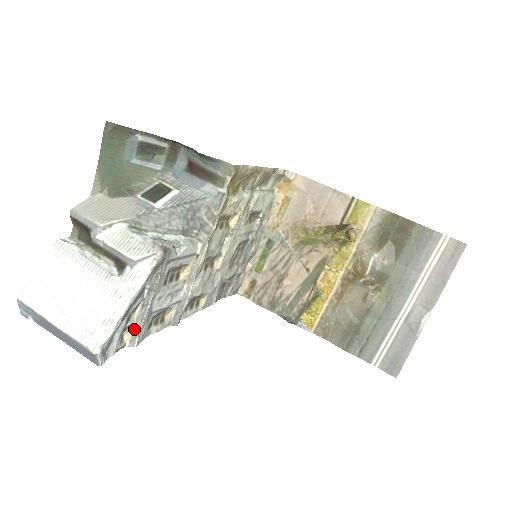
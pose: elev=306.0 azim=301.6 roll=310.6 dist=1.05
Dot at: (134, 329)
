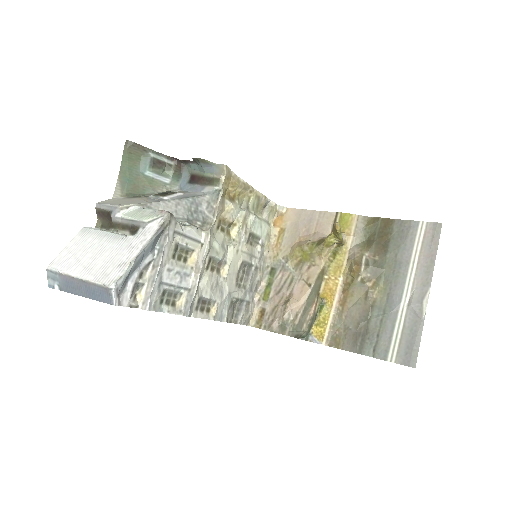
Dot at: (146, 290)
